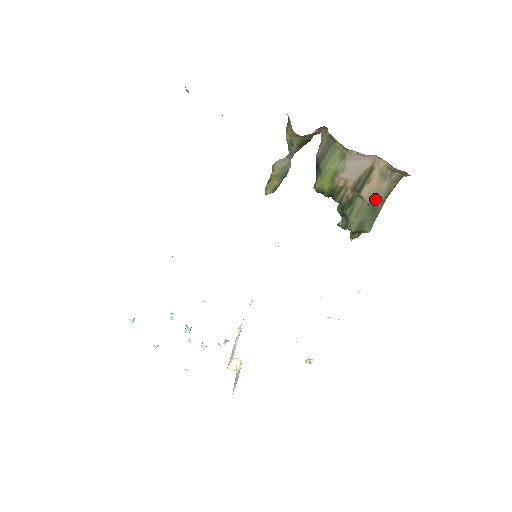
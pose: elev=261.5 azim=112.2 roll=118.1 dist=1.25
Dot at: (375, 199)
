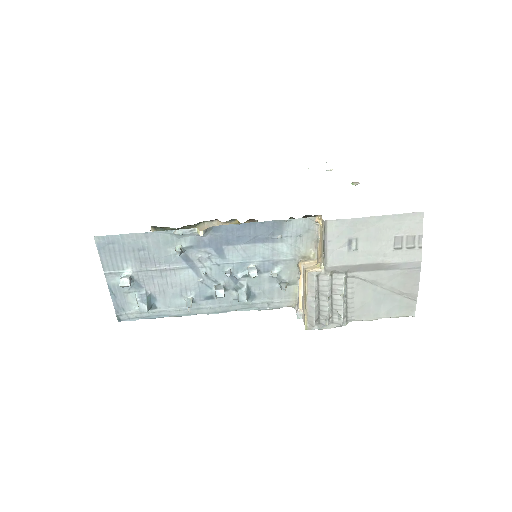
Dot at: occluded
